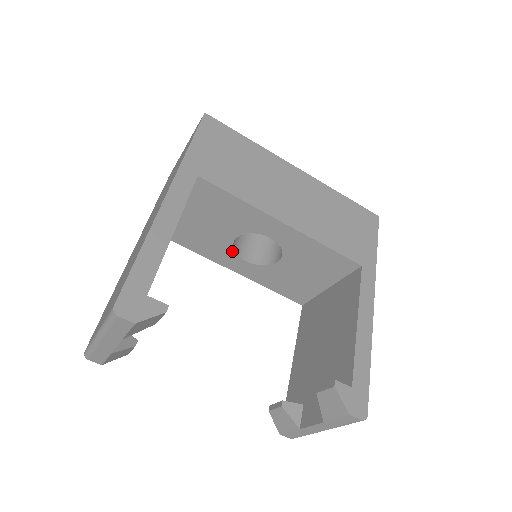
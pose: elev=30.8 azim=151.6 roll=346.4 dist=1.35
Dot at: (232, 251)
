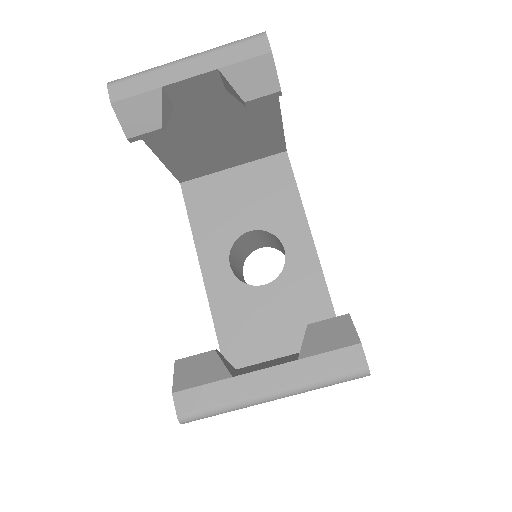
Dot at: (230, 244)
